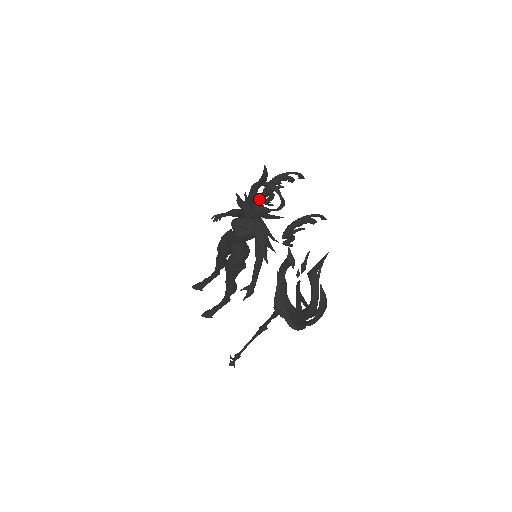
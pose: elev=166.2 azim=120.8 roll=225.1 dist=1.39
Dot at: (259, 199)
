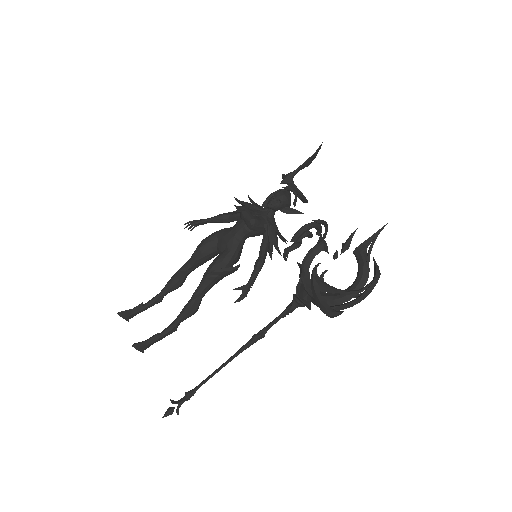
Dot at: occluded
